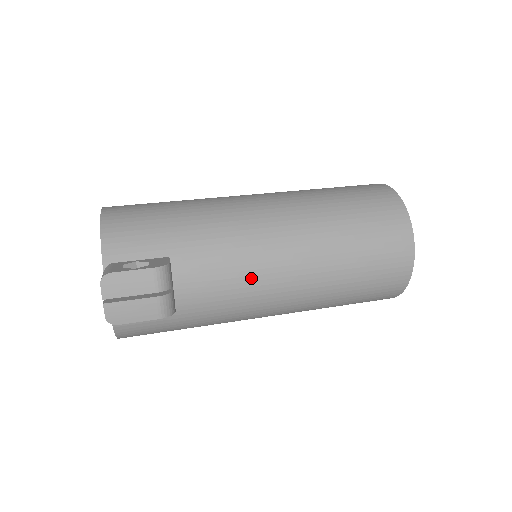
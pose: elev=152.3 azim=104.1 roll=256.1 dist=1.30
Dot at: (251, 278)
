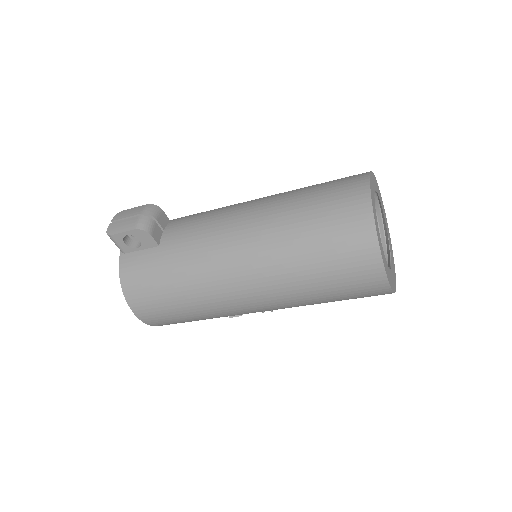
Dot at: (216, 222)
